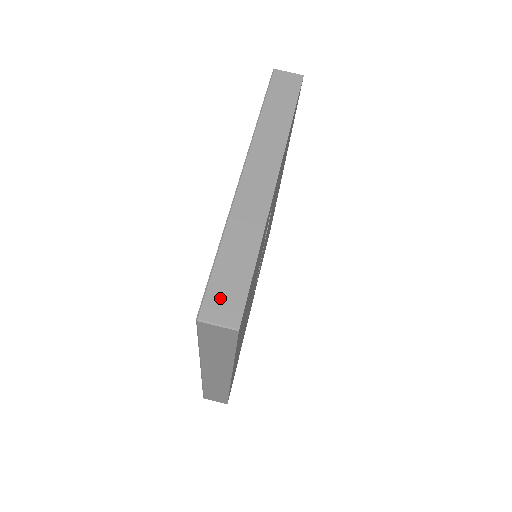
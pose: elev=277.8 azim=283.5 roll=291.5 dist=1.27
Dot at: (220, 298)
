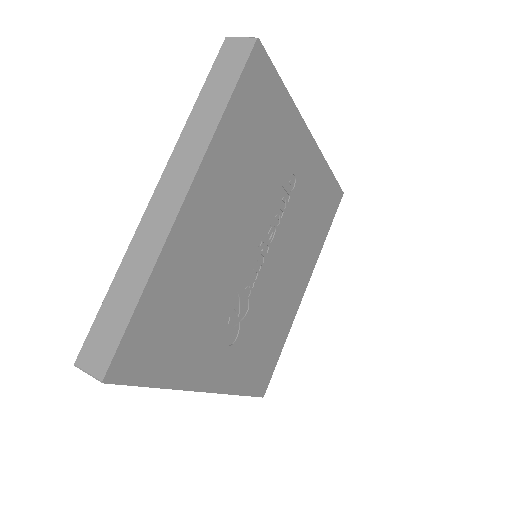
Dot at: occluded
